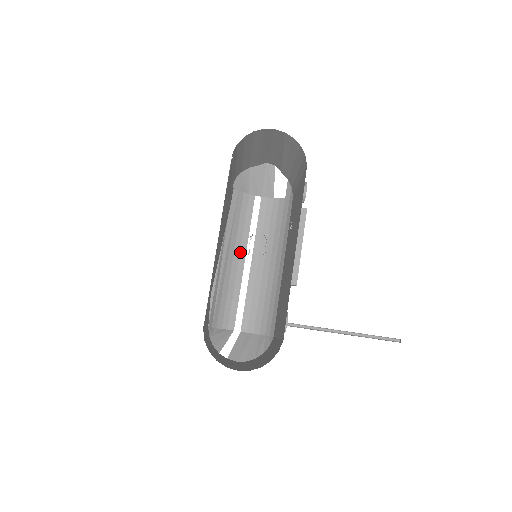
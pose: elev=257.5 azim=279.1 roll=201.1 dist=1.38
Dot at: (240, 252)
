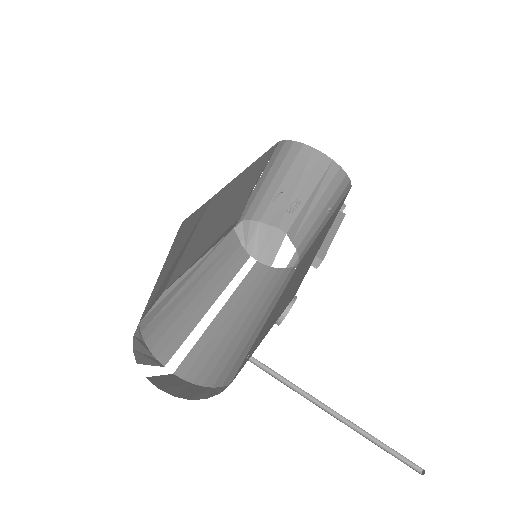
Dot at: (214, 289)
